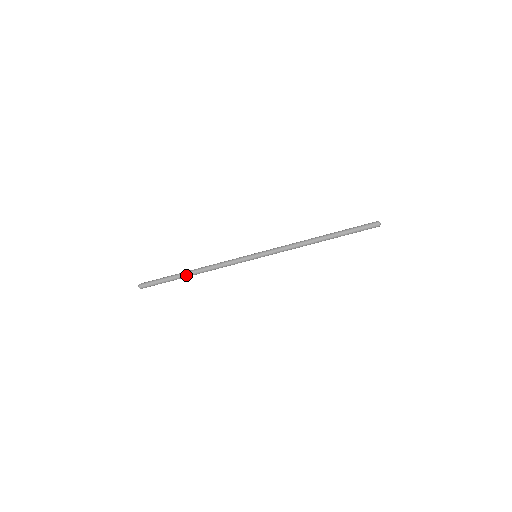
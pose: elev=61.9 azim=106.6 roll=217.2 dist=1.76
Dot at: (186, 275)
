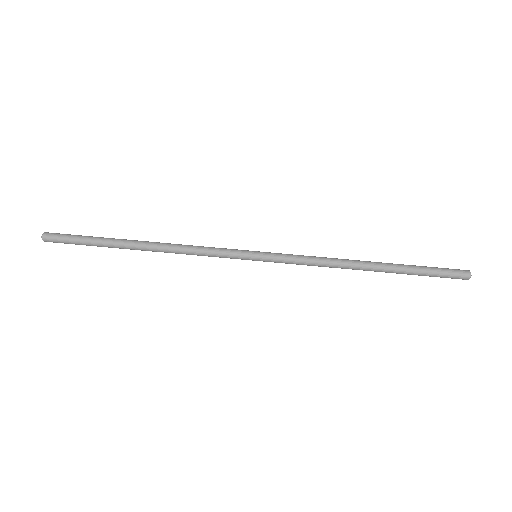
Dot at: (130, 241)
